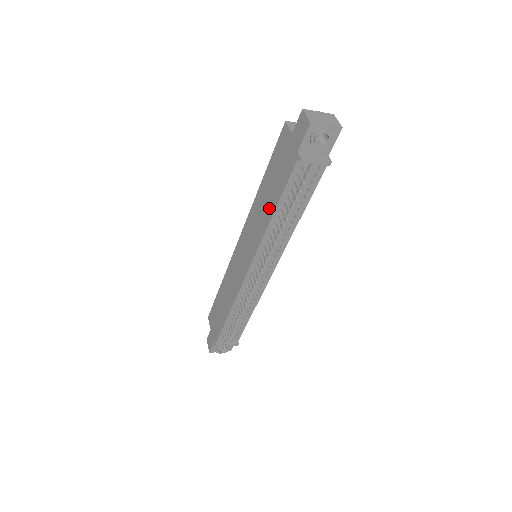
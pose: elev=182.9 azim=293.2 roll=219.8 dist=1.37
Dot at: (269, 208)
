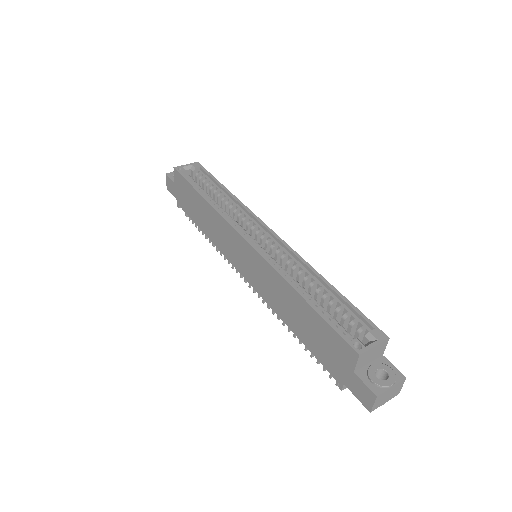
Dot at: (291, 321)
